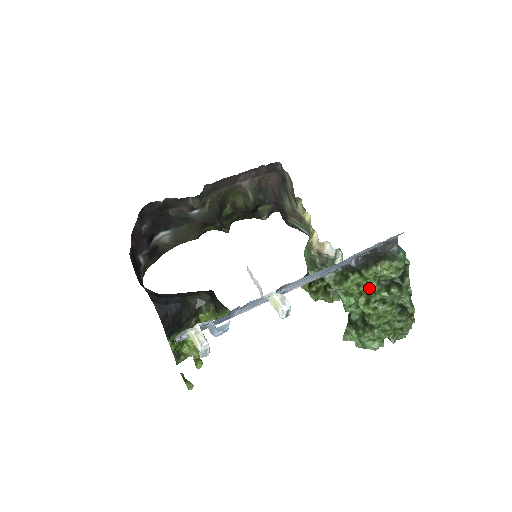
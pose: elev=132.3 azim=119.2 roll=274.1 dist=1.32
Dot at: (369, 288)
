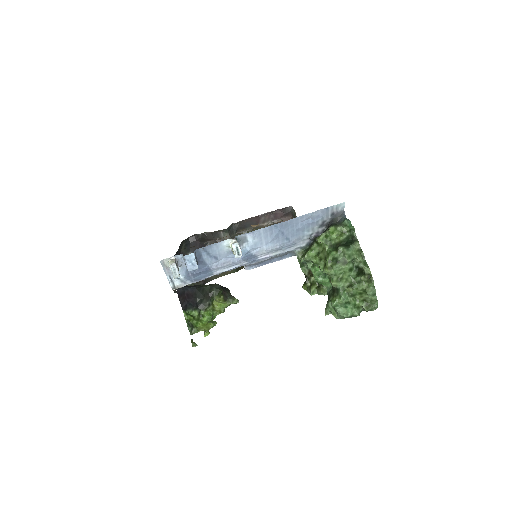
Dot at: (324, 252)
